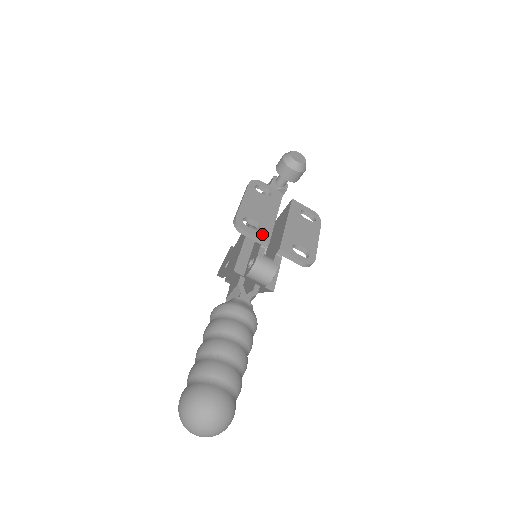
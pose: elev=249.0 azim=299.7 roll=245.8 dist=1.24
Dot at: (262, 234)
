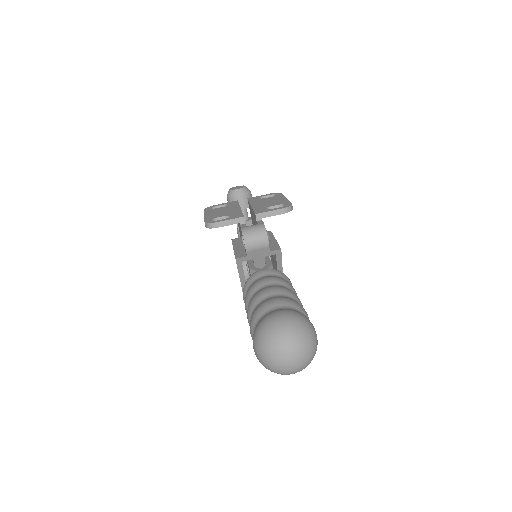
Dot at: (234, 217)
